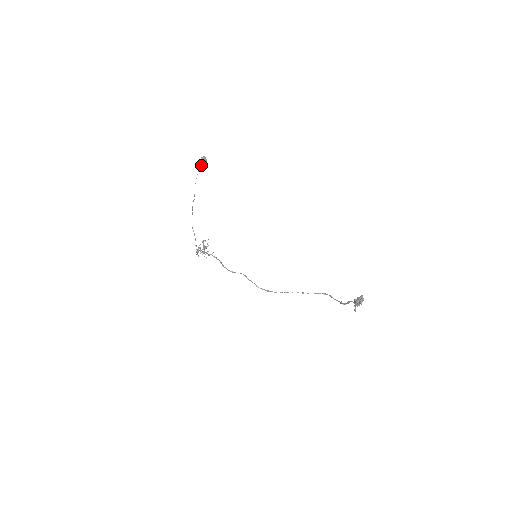
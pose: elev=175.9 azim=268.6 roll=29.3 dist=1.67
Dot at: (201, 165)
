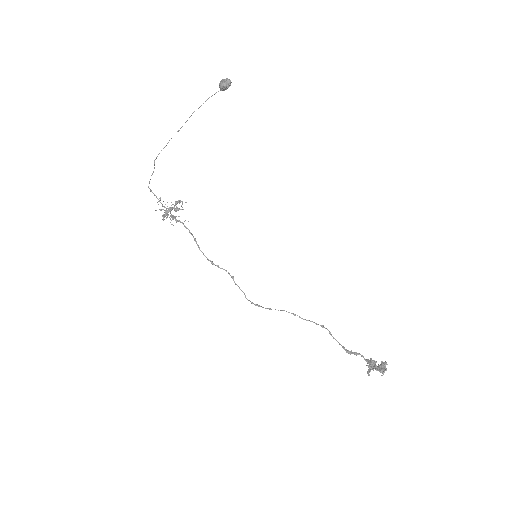
Dot at: occluded
